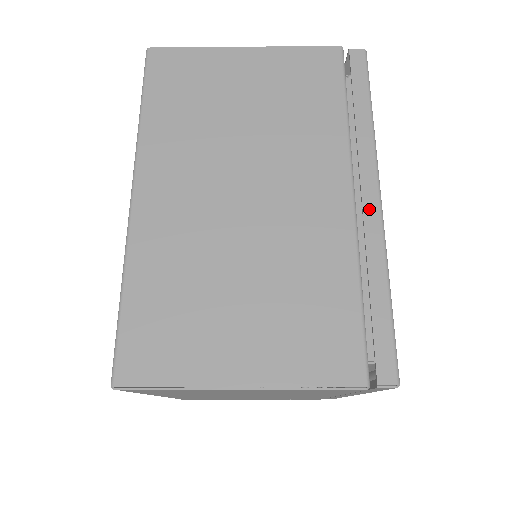
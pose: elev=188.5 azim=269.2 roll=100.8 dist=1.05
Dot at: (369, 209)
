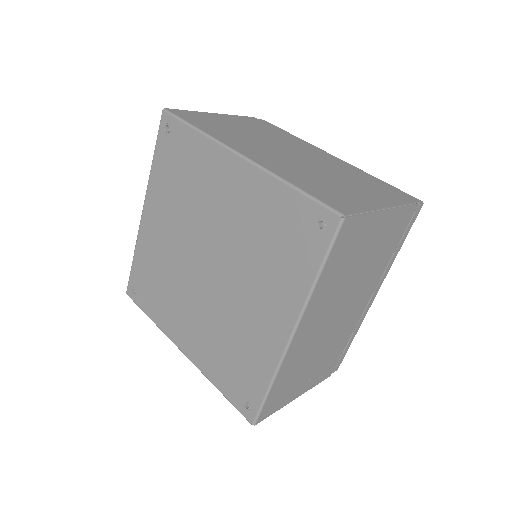
Dot at: (338, 159)
